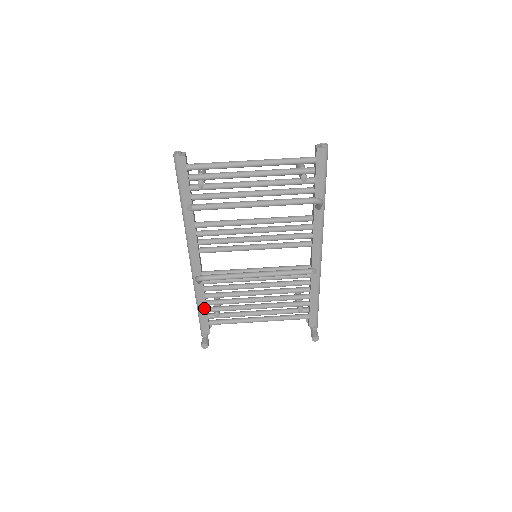
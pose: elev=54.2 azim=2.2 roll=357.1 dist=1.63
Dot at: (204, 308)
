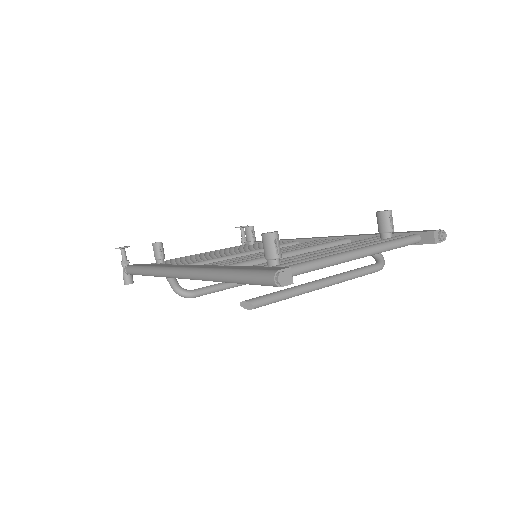
Dot at: occluded
